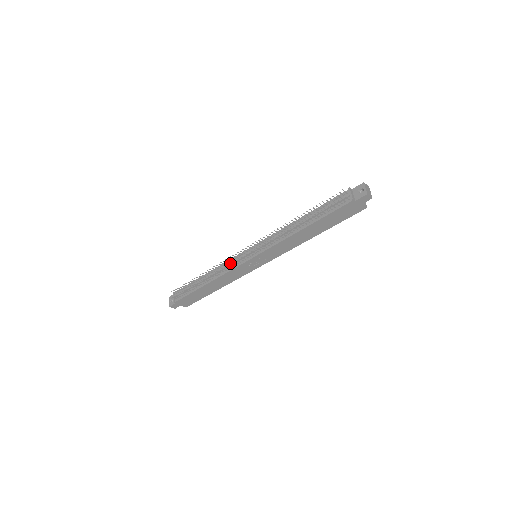
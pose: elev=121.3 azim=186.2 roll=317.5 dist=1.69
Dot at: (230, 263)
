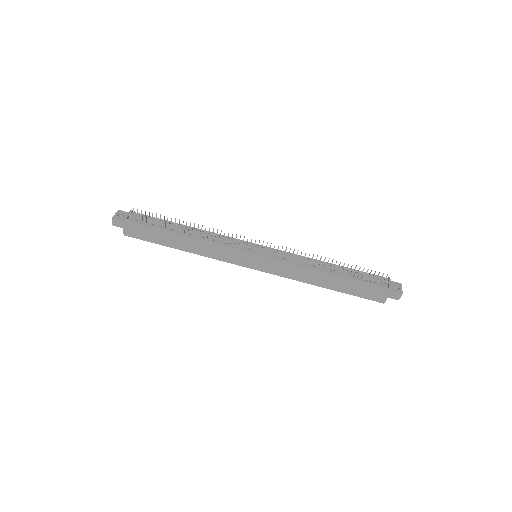
Dot at: (229, 239)
